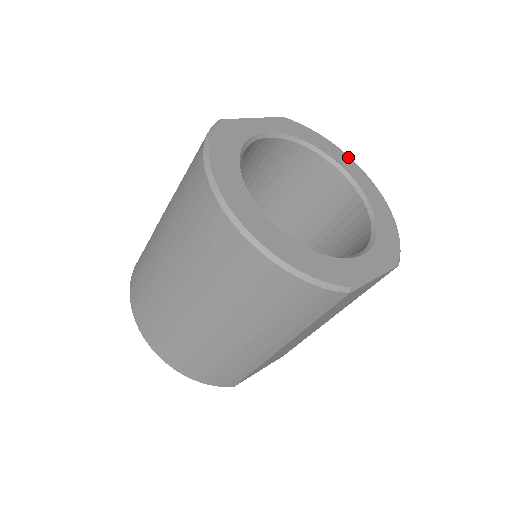
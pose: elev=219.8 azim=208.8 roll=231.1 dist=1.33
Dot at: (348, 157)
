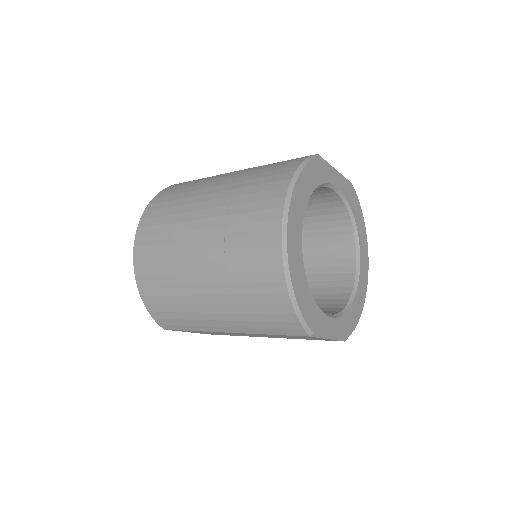
Dot at: (367, 244)
